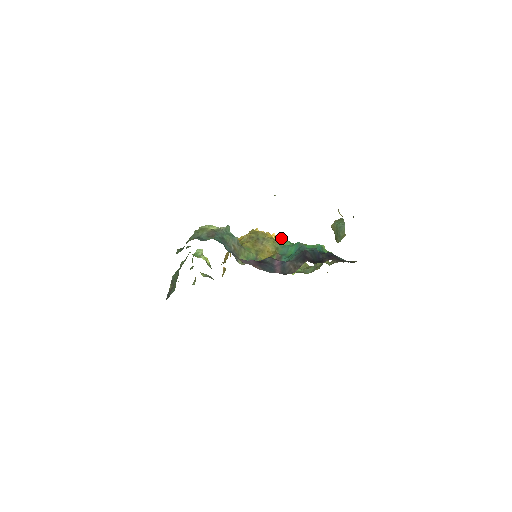
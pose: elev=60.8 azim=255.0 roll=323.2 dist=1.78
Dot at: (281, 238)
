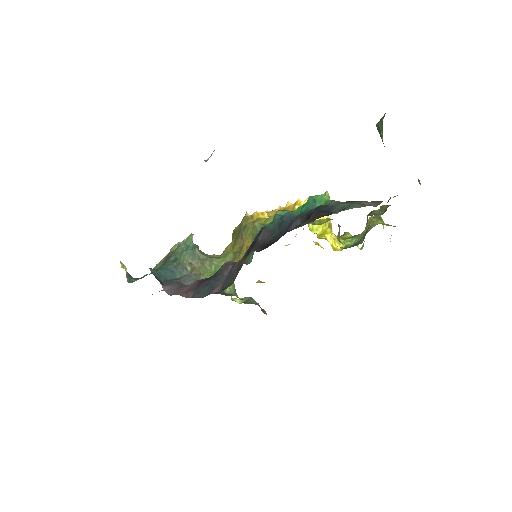
Dot at: (294, 206)
